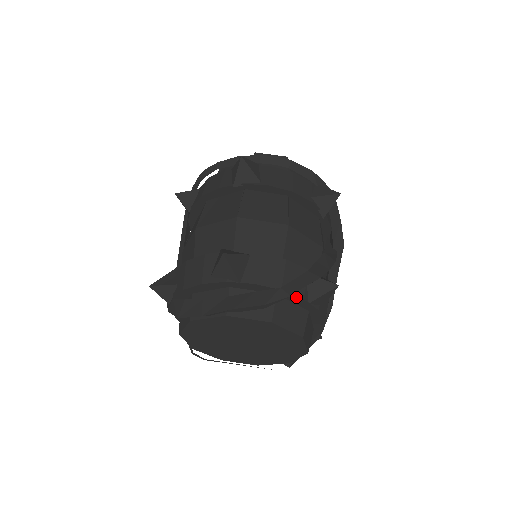
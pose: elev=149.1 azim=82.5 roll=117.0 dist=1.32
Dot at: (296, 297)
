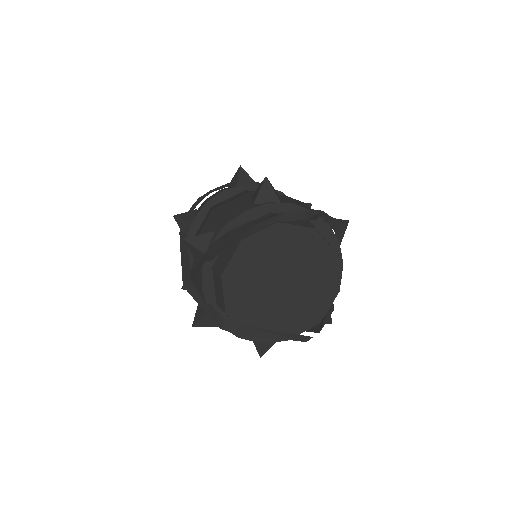
Dot at: (323, 222)
